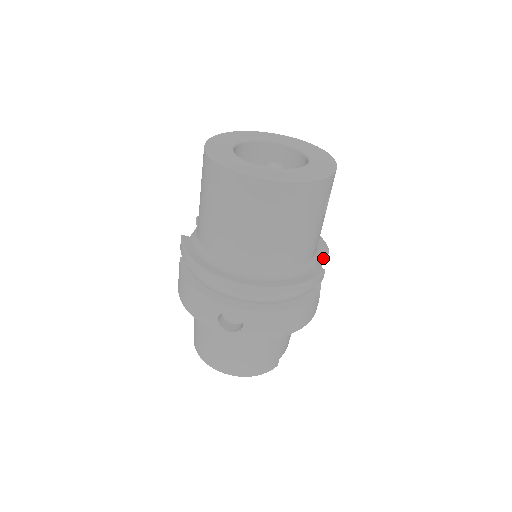
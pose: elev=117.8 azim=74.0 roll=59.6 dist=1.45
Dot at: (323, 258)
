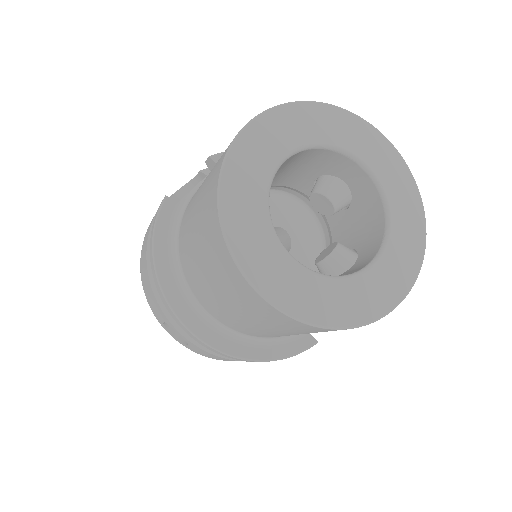
Dot at: occluded
